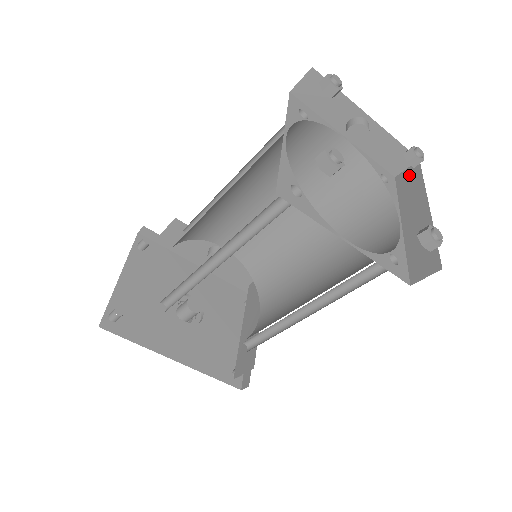
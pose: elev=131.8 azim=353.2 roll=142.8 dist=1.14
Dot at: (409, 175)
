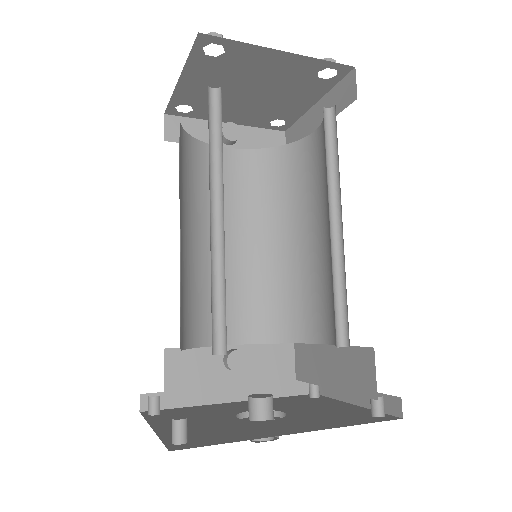
Dot at: (290, 138)
